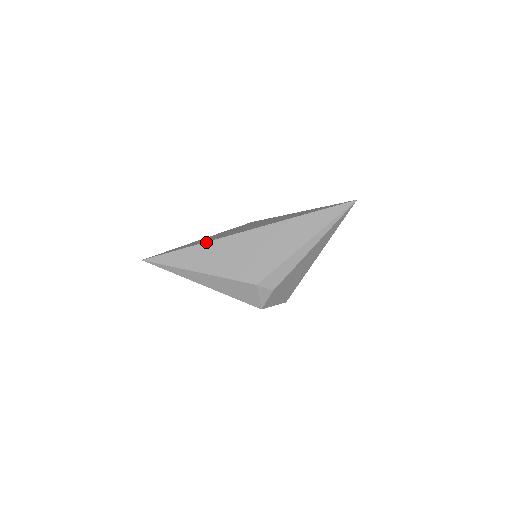
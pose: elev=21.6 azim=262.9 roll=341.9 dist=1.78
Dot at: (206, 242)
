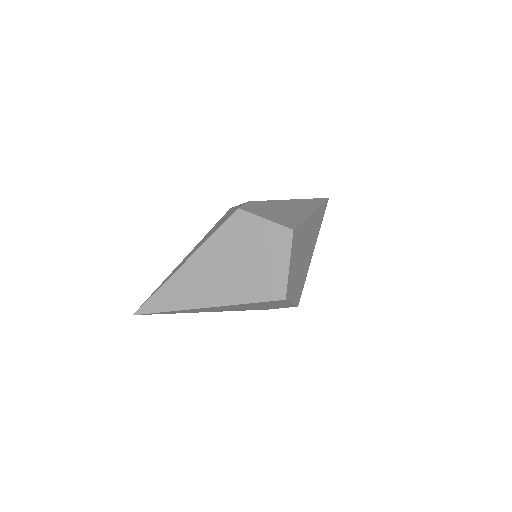
Dot at: occluded
